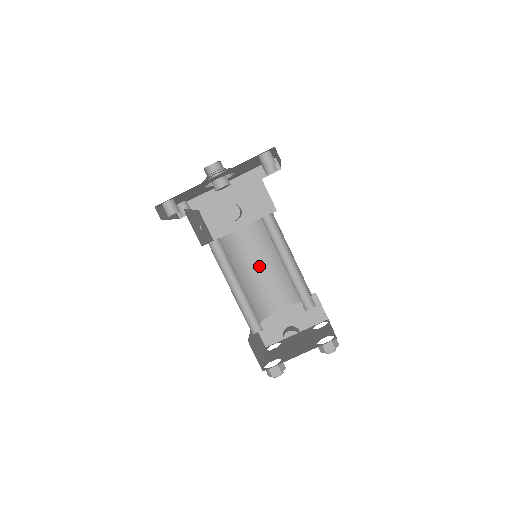
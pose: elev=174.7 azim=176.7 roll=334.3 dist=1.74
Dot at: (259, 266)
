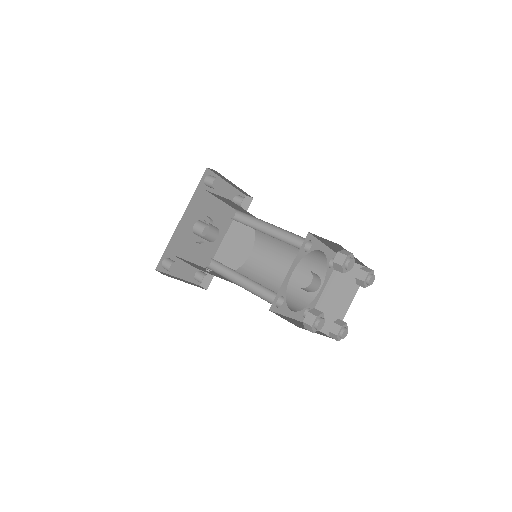
Dot at: (278, 272)
